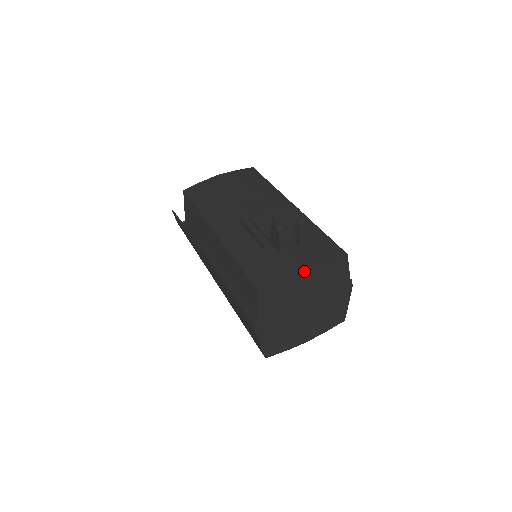
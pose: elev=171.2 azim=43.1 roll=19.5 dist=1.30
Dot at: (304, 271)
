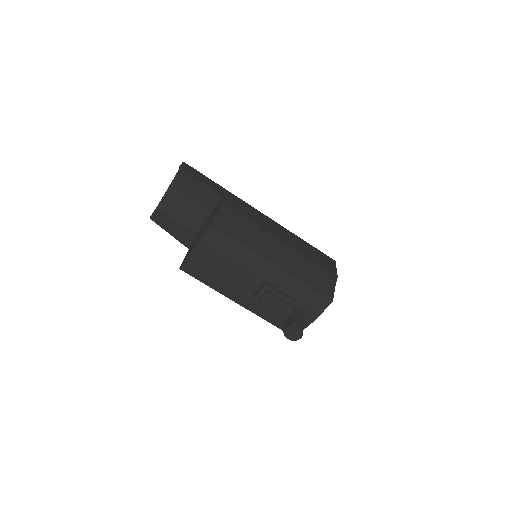
Dot at: (312, 321)
